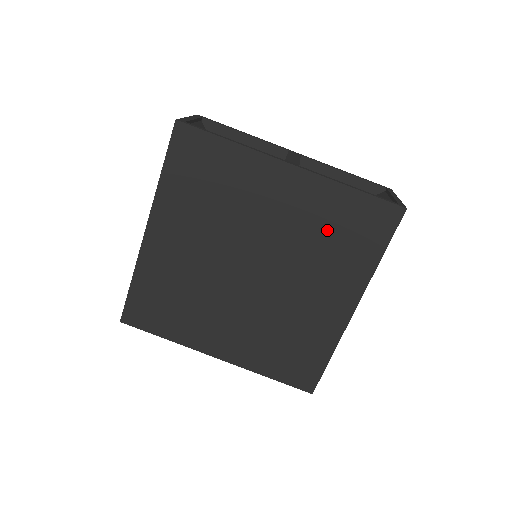
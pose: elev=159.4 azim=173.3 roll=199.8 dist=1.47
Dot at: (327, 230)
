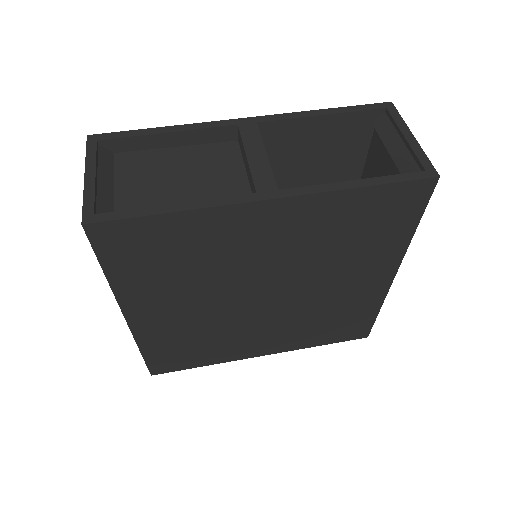
Dot at: (341, 235)
